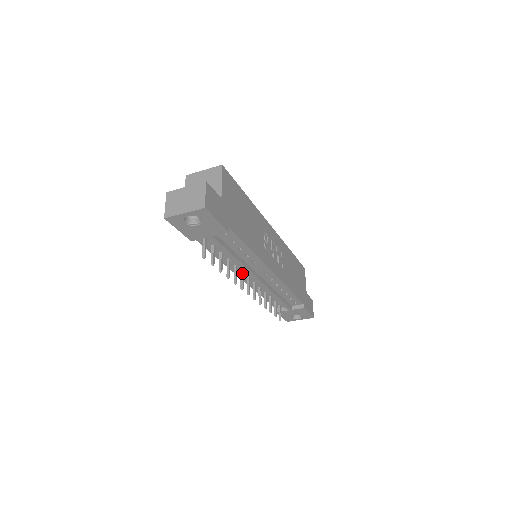
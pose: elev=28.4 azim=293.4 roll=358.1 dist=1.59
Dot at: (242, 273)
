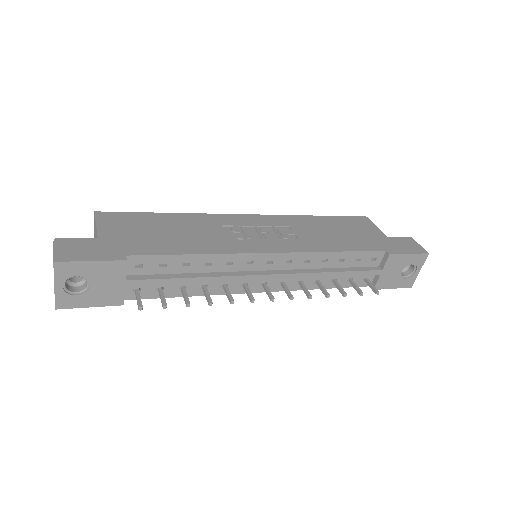
Dot at: (244, 286)
